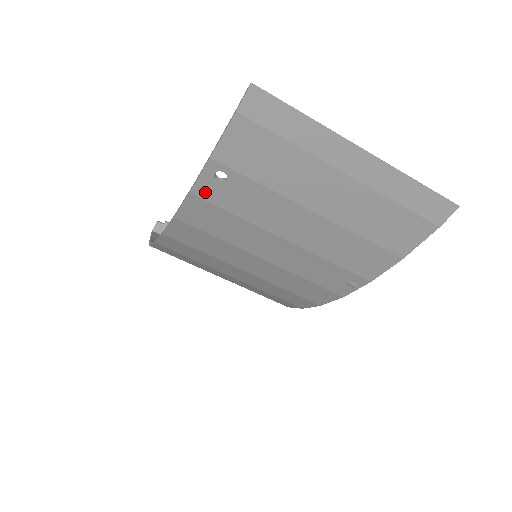
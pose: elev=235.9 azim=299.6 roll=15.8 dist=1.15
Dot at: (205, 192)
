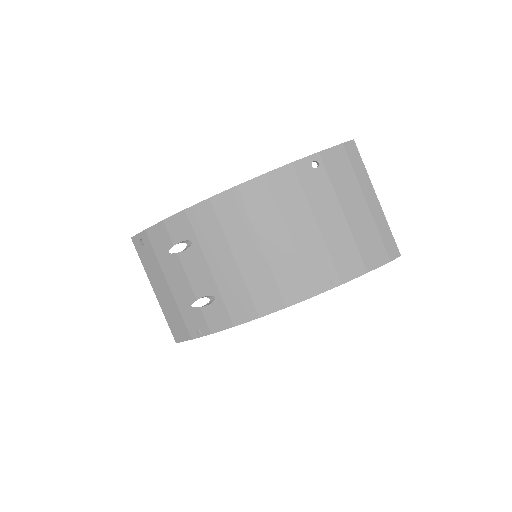
Dot at: (300, 167)
